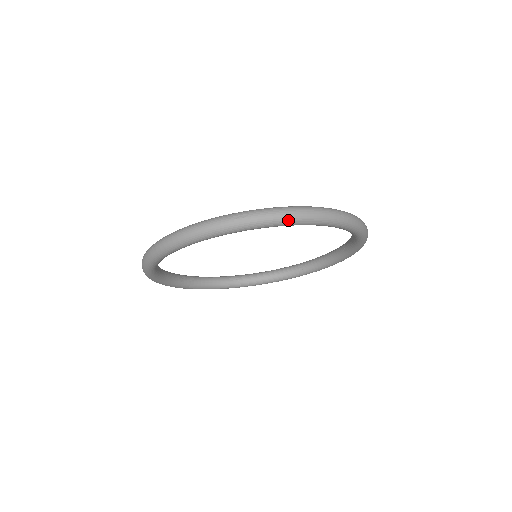
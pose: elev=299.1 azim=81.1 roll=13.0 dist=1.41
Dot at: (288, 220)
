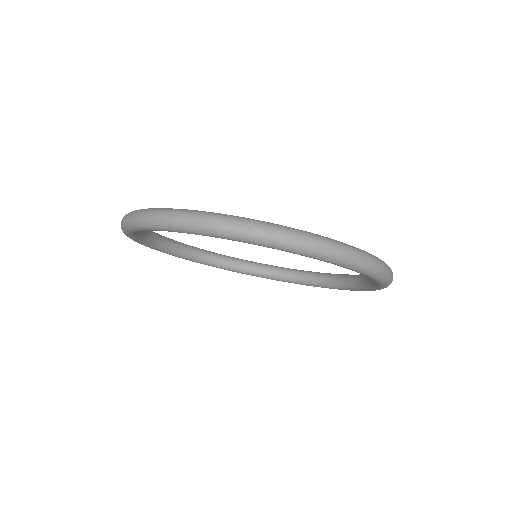
Dot at: (301, 250)
